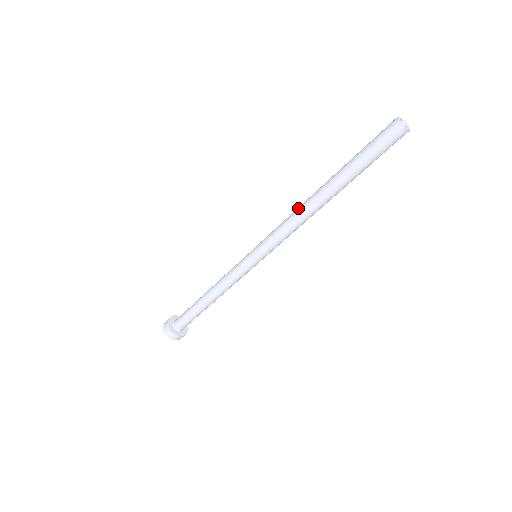
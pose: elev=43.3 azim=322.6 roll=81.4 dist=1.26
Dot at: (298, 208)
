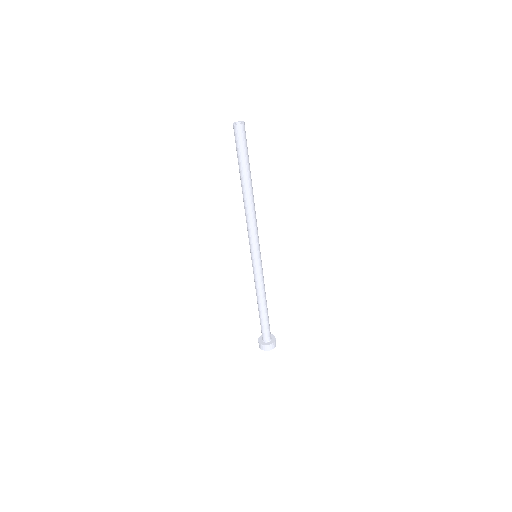
Dot at: occluded
